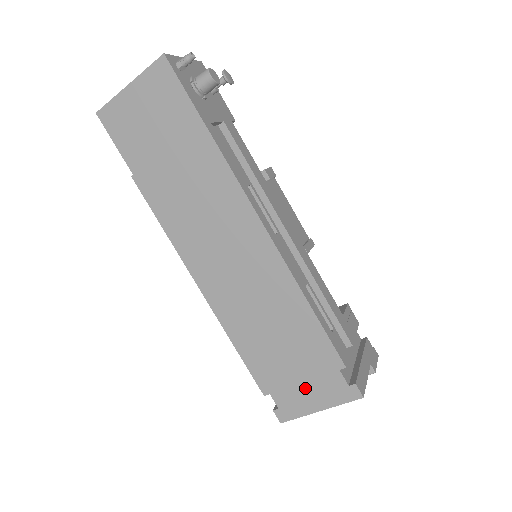
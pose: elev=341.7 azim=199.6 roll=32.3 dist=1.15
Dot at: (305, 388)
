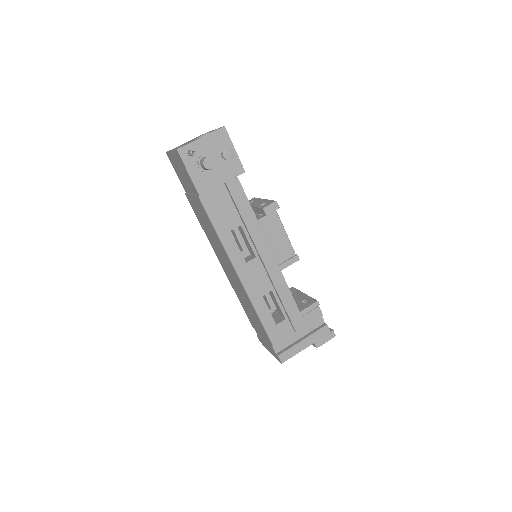
Dot at: (263, 339)
